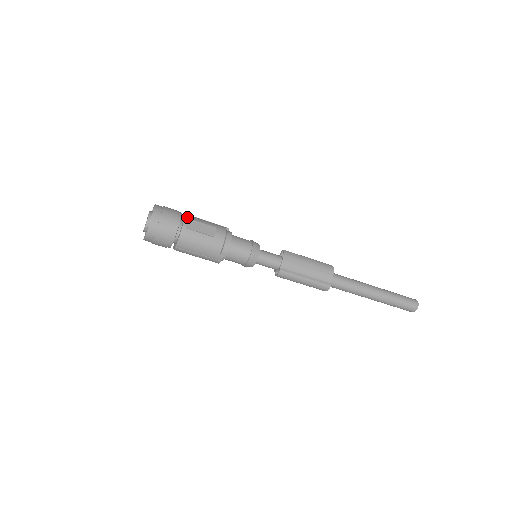
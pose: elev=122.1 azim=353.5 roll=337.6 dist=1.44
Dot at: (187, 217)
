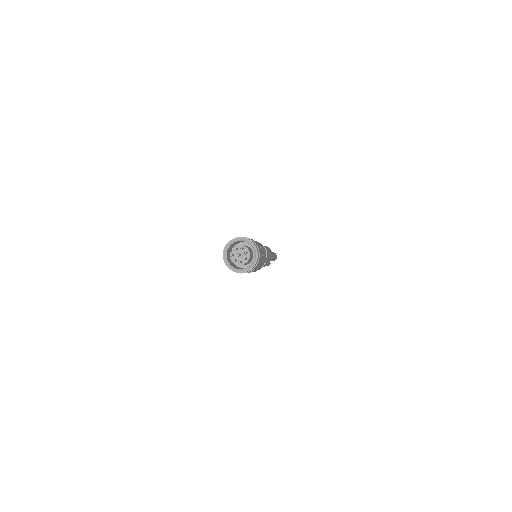
Dot at: (258, 244)
